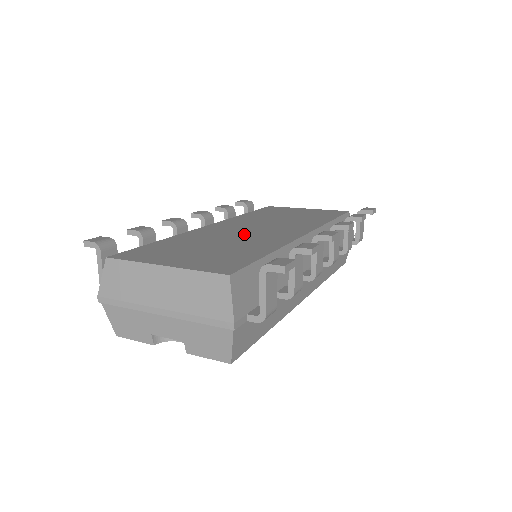
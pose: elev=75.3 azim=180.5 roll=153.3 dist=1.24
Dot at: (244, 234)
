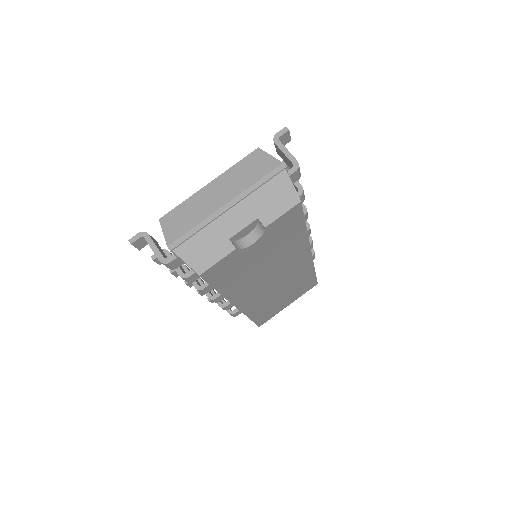
Dot at: occluded
